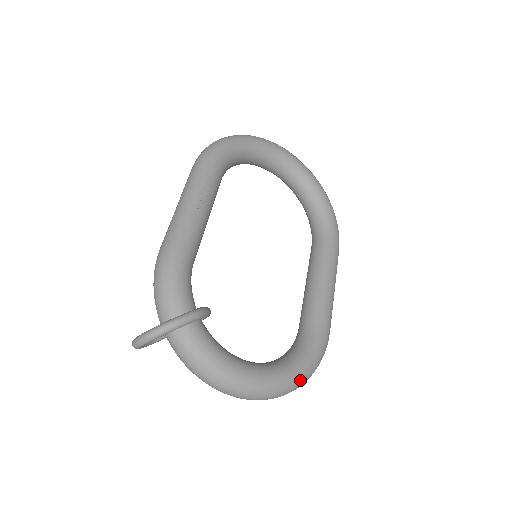
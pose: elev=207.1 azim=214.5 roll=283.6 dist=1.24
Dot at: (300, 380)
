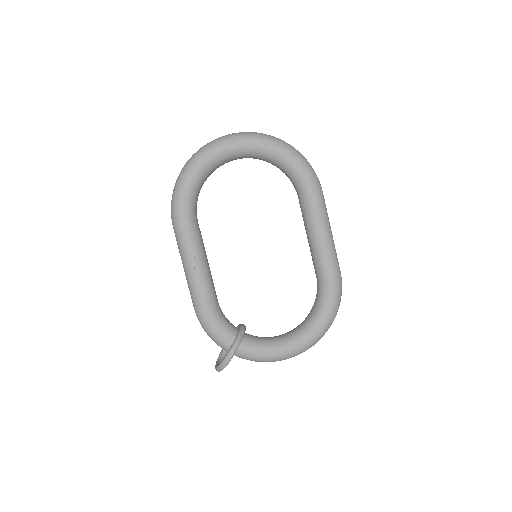
Dot at: (327, 326)
